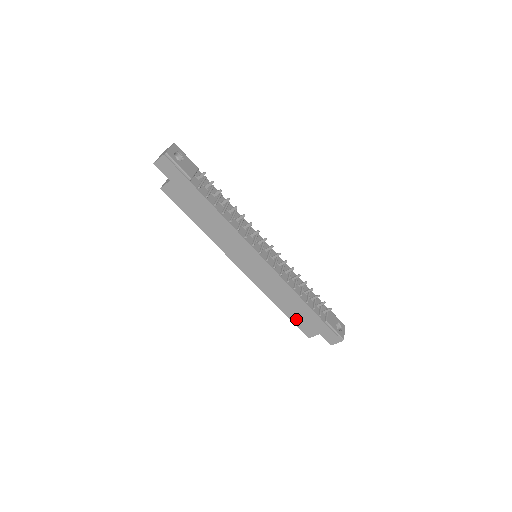
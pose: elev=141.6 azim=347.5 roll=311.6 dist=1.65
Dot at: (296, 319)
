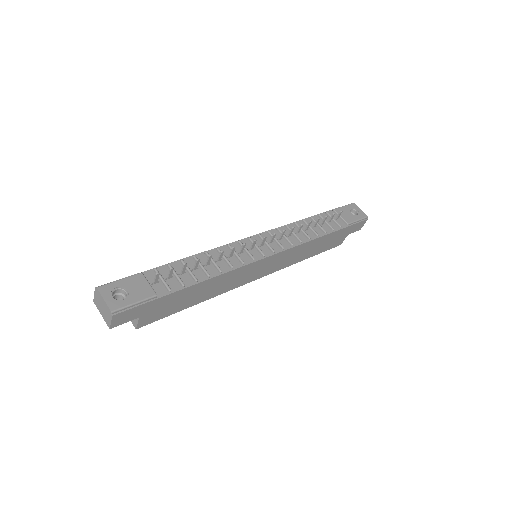
Dot at: (324, 249)
